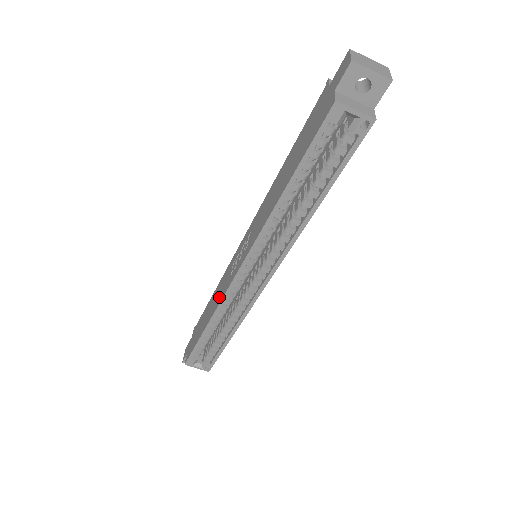
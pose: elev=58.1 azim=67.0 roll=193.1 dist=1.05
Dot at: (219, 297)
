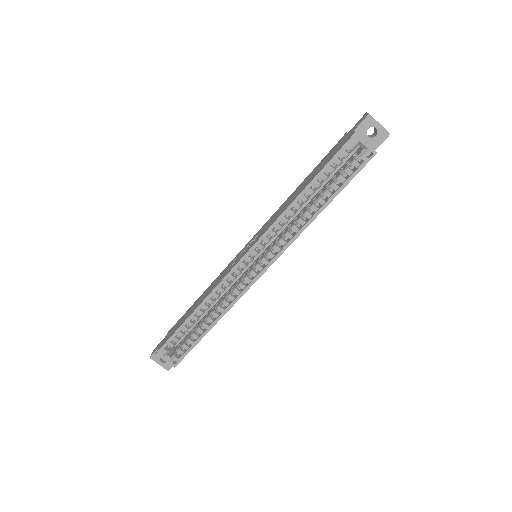
Dot at: (215, 285)
